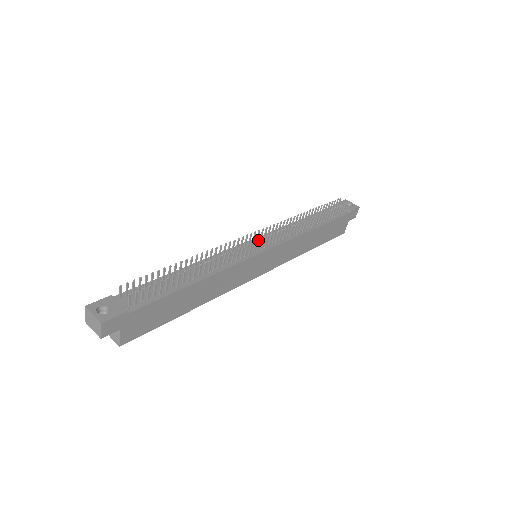
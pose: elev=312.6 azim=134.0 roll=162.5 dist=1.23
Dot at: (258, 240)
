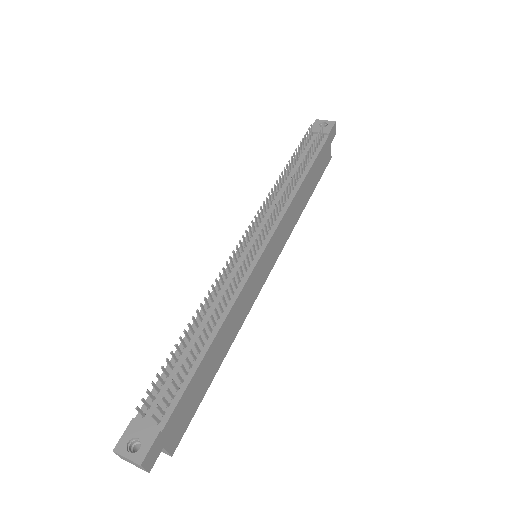
Dot at: (249, 239)
